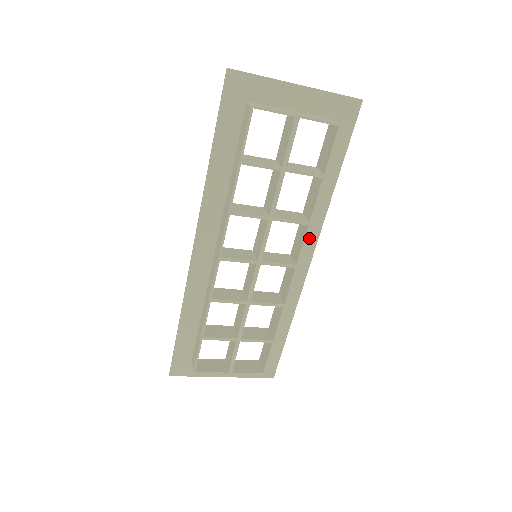
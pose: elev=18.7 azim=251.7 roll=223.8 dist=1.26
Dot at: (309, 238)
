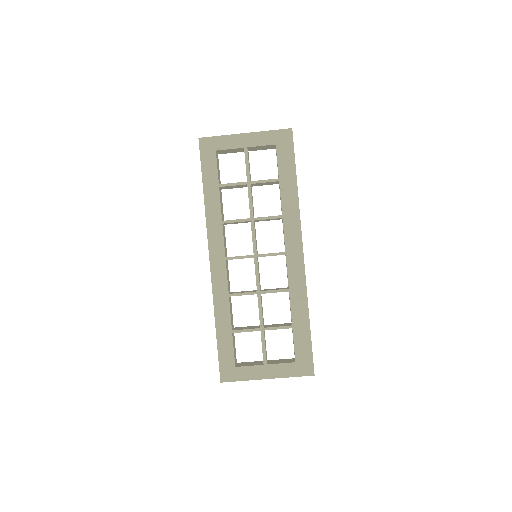
Dot at: (294, 234)
